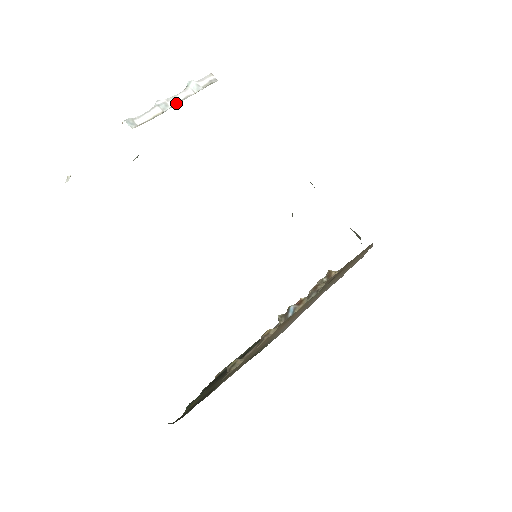
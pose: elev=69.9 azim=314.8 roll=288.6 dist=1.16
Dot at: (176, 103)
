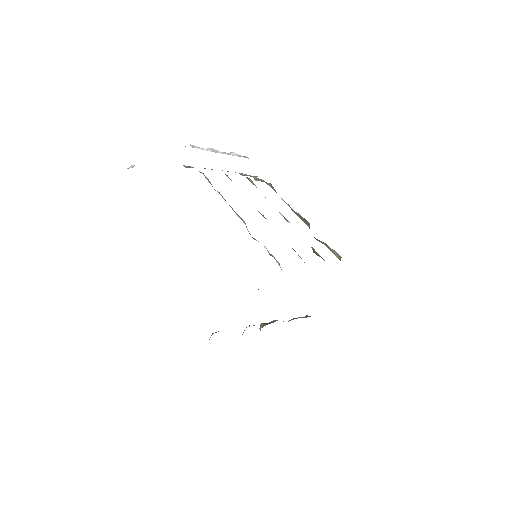
Dot at: (223, 153)
